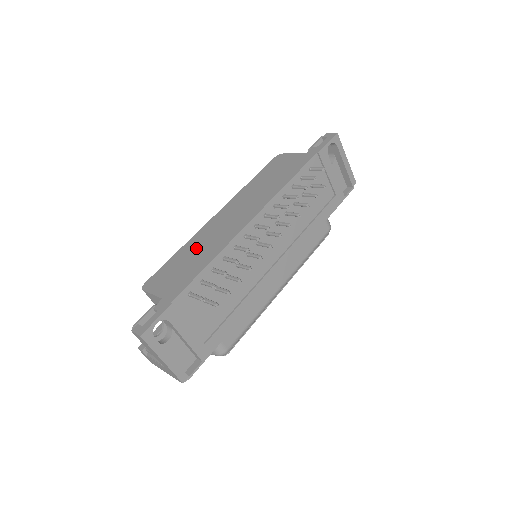
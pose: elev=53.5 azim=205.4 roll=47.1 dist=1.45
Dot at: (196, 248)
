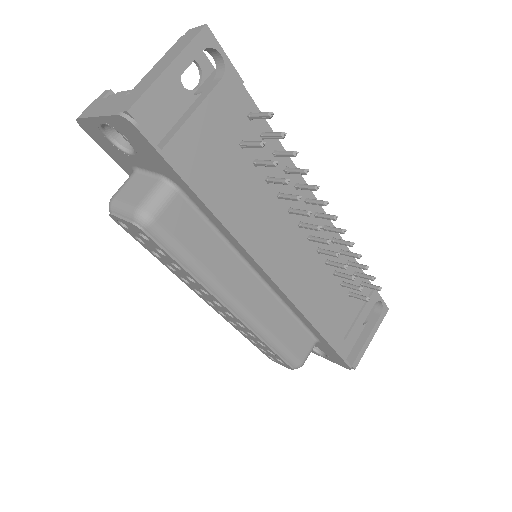
Dot at: occluded
